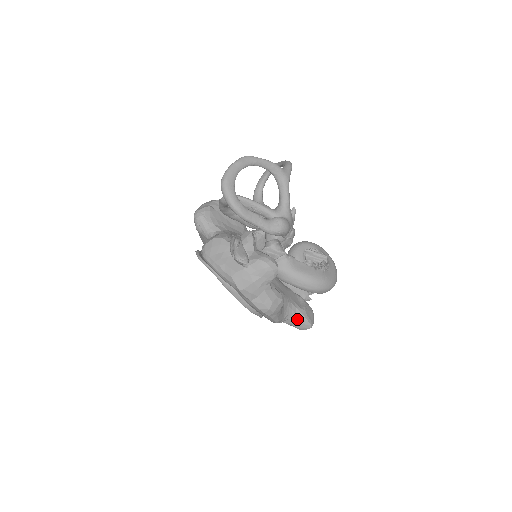
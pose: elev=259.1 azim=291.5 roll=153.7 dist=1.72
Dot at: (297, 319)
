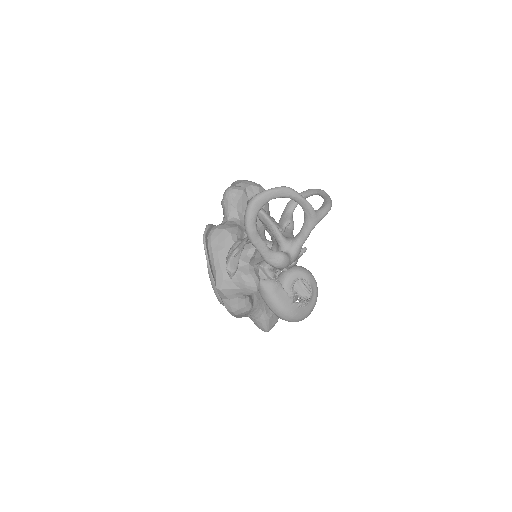
Dot at: (259, 321)
